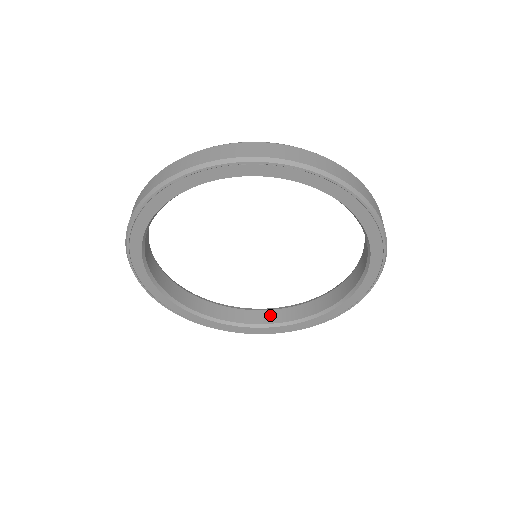
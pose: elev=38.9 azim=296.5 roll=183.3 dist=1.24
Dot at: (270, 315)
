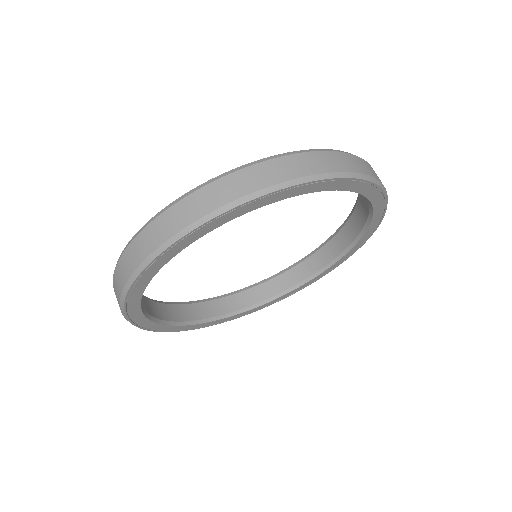
Dot at: (266, 288)
